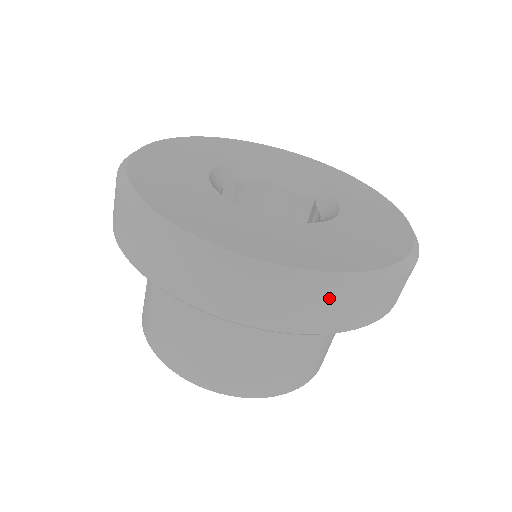
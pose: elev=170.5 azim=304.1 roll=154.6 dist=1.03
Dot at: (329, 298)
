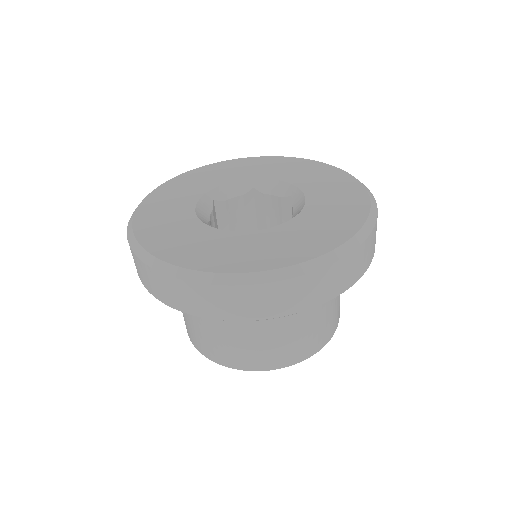
Dot at: (281, 288)
